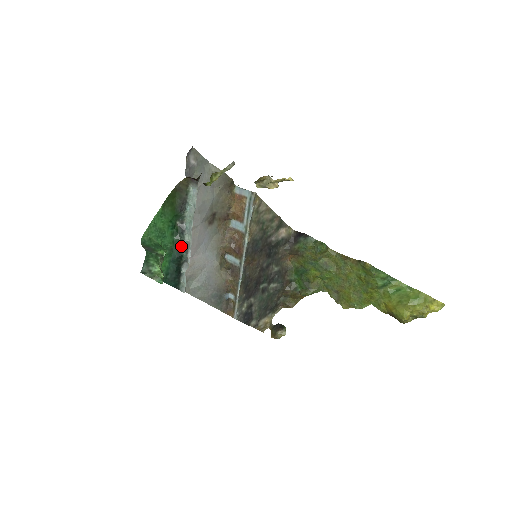
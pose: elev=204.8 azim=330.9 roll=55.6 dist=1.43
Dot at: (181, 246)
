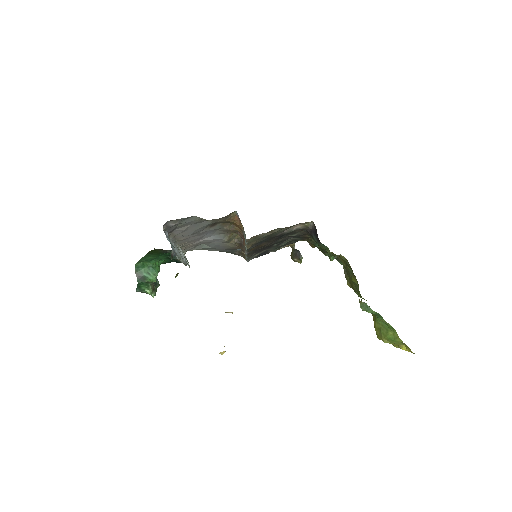
Dot at: (176, 259)
